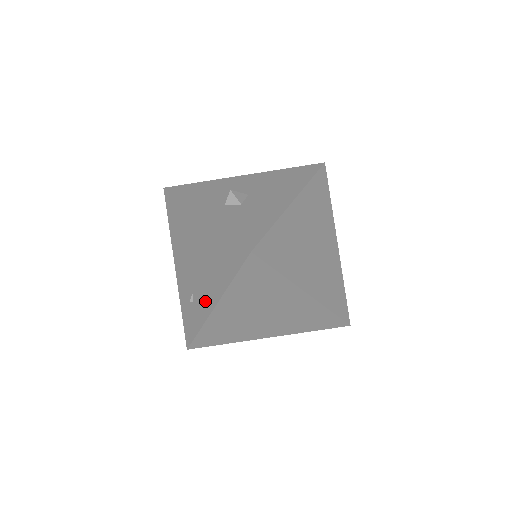
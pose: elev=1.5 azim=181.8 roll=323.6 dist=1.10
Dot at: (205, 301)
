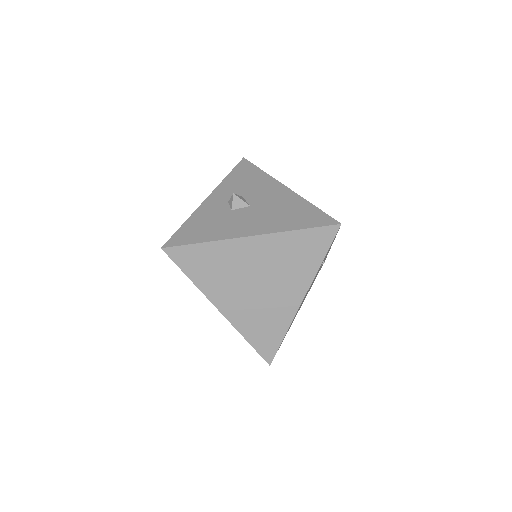
Dot at: occluded
